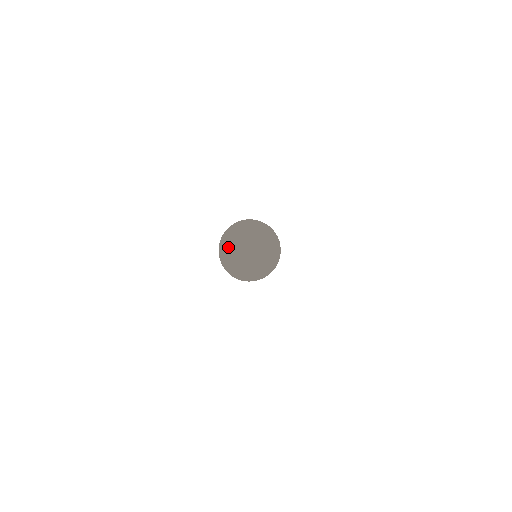
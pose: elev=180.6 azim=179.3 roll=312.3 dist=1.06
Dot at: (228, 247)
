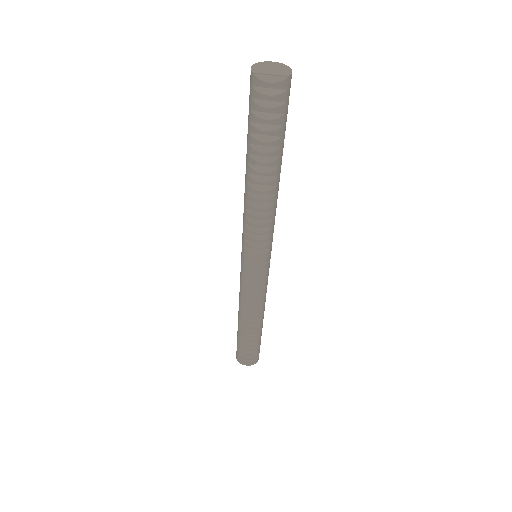
Dot at: (265, 64)
